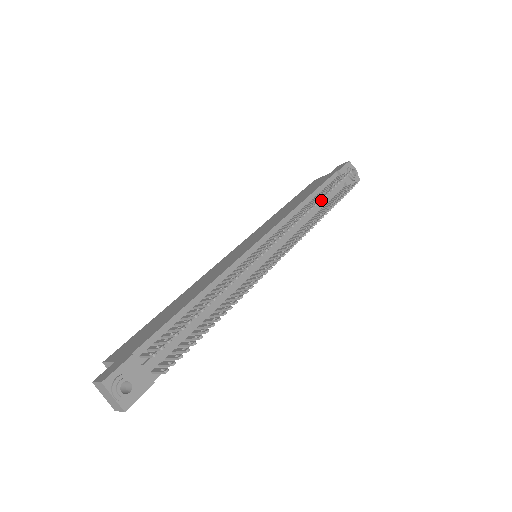
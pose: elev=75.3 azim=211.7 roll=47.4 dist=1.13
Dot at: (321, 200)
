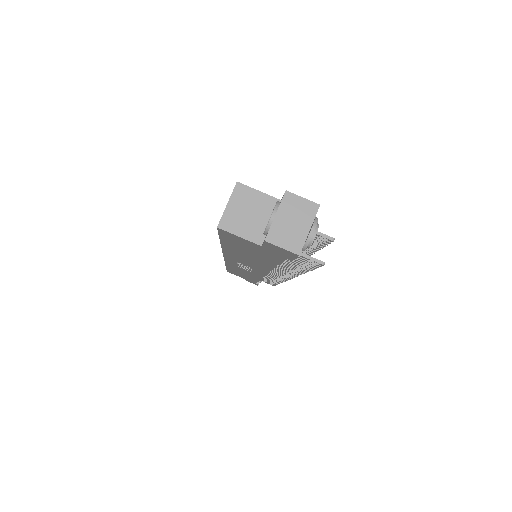
Dot at: occluded
